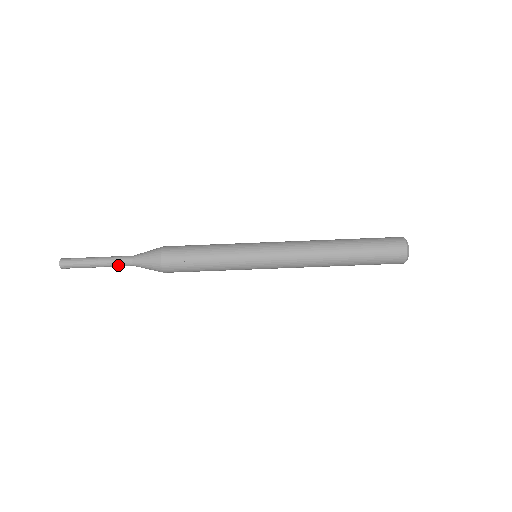
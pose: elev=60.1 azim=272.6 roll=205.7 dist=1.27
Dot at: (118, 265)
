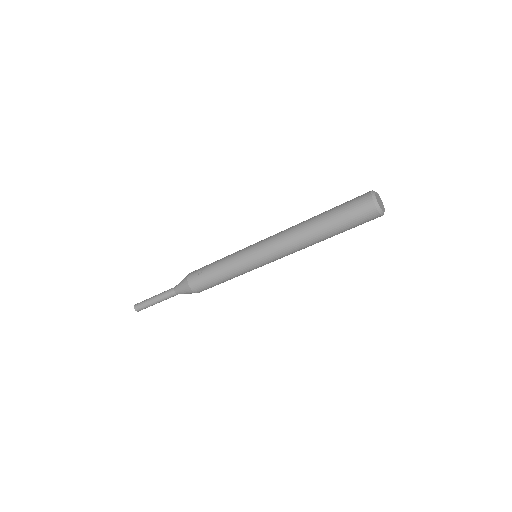
Dot at: (166, 296)
